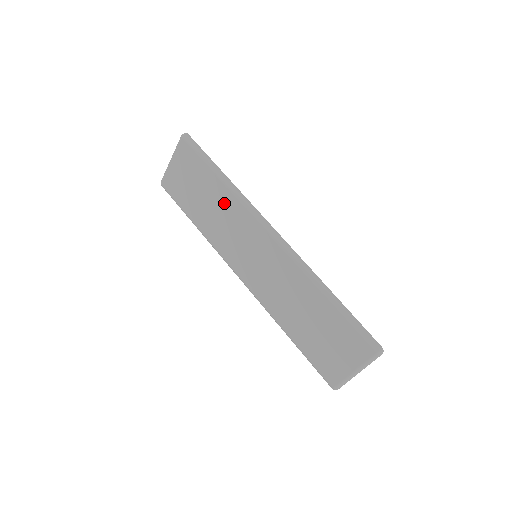
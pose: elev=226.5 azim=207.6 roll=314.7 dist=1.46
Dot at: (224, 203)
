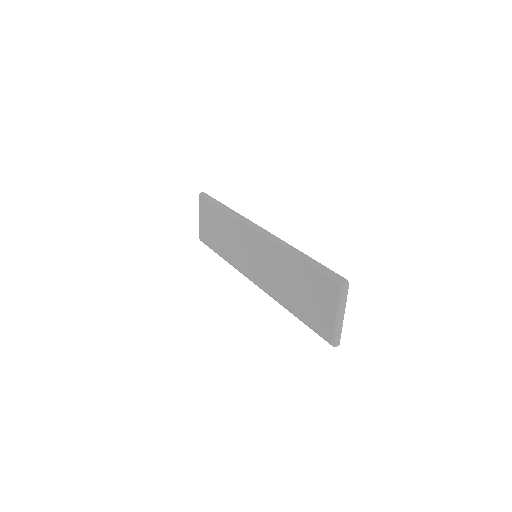
Dot at: (228, 226)
